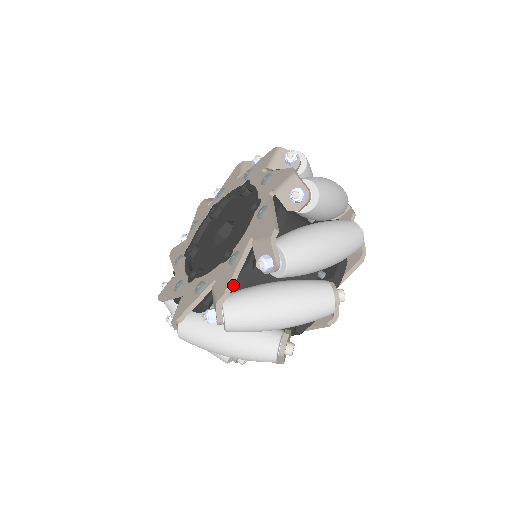
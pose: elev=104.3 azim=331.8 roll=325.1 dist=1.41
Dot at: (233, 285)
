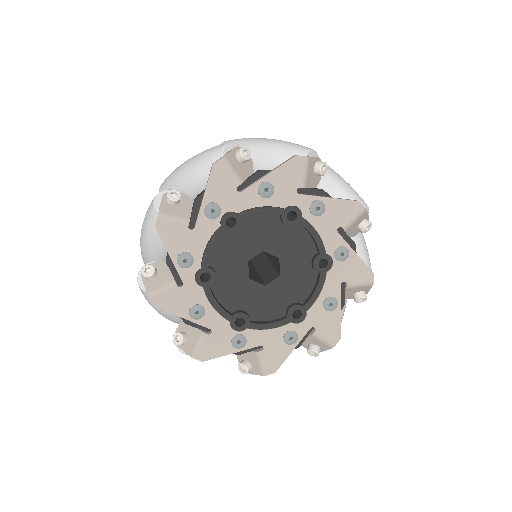
Dot at: occluded
